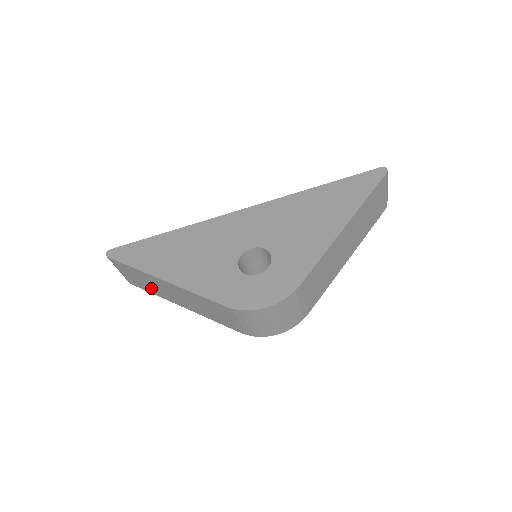
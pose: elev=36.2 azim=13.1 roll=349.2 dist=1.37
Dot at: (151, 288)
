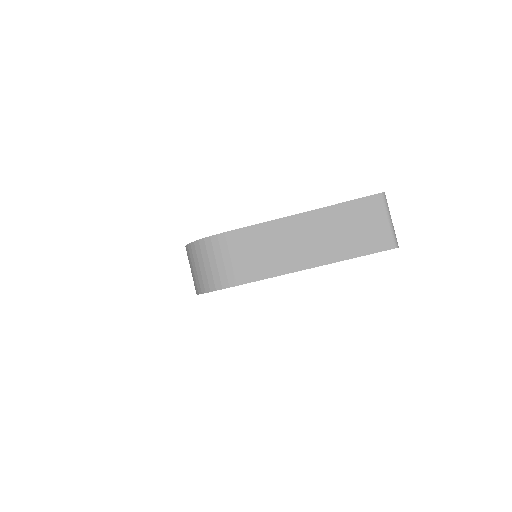
Dot at: occluded
